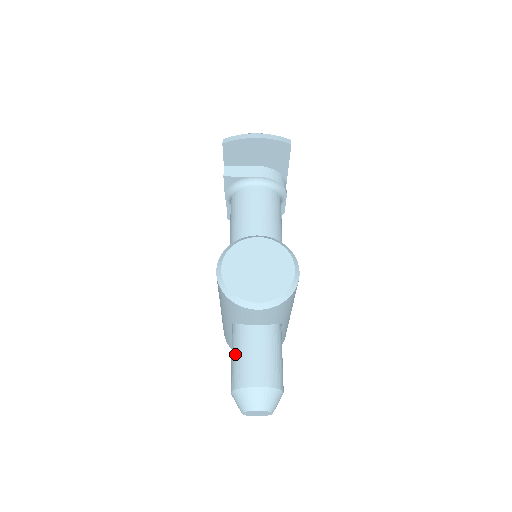
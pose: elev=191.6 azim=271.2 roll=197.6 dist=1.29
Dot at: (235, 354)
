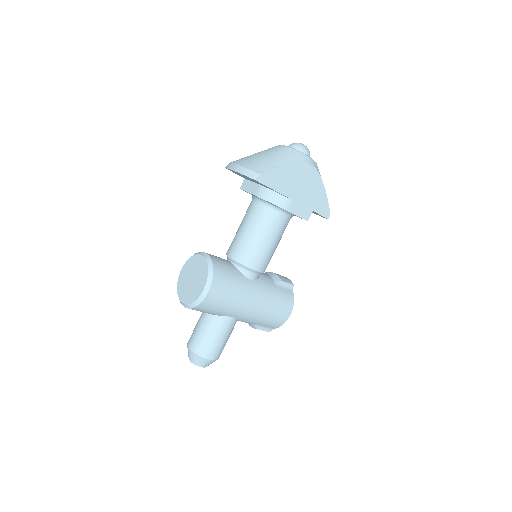
Dot at: occluded
